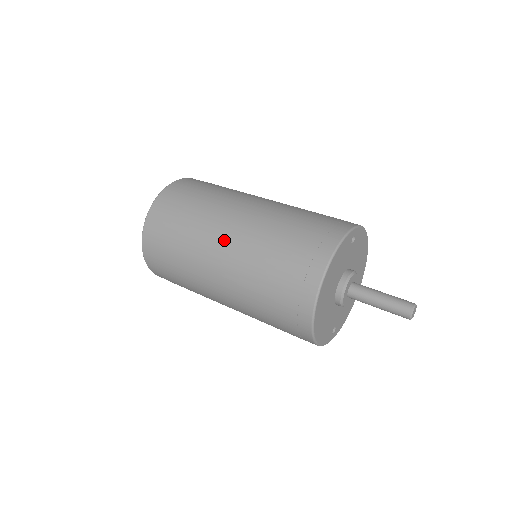
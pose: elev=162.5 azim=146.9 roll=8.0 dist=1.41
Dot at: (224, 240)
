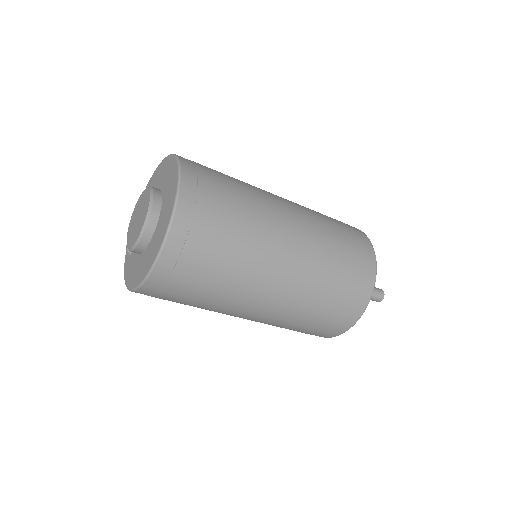
Dot at: (287, 252)
